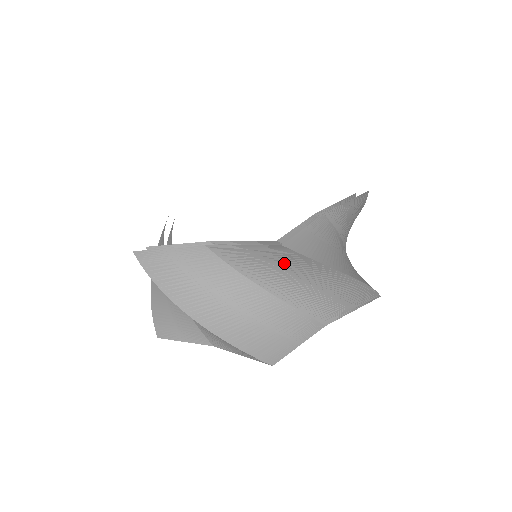
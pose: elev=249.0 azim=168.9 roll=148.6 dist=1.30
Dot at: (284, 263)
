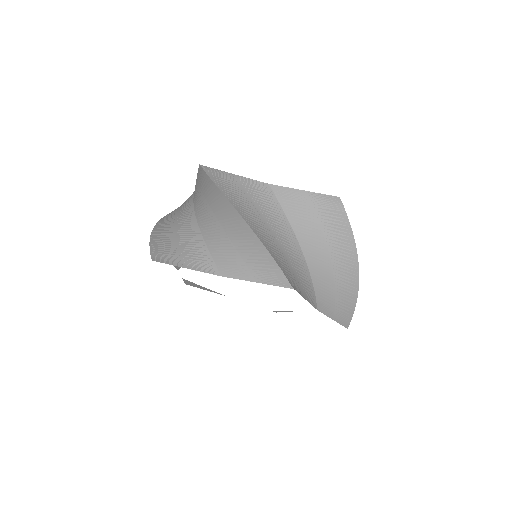
Dot at: (326, 221)
